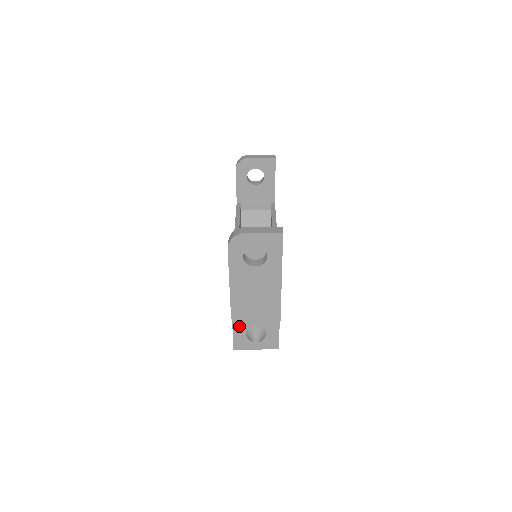
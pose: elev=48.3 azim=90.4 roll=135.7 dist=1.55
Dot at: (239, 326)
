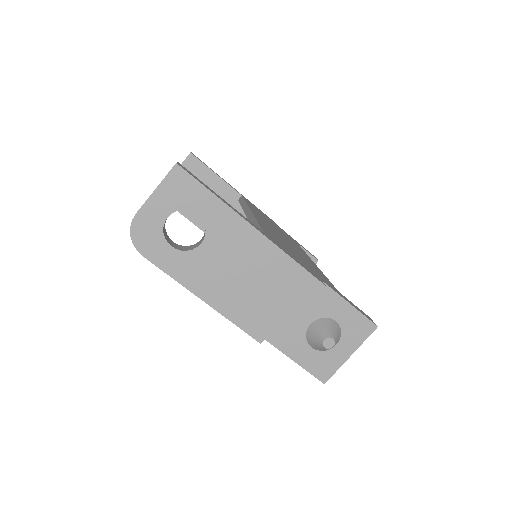
Dot at: (292, 346)
